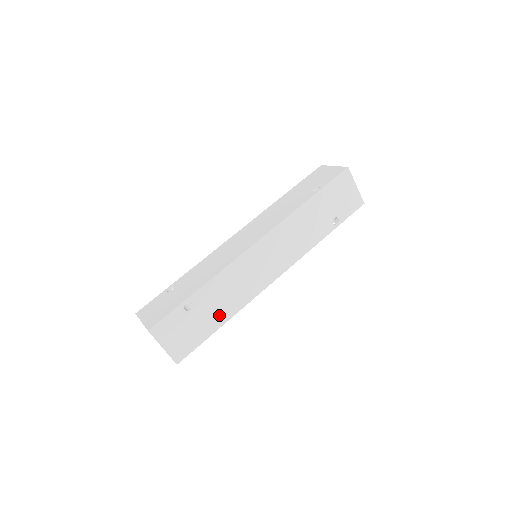
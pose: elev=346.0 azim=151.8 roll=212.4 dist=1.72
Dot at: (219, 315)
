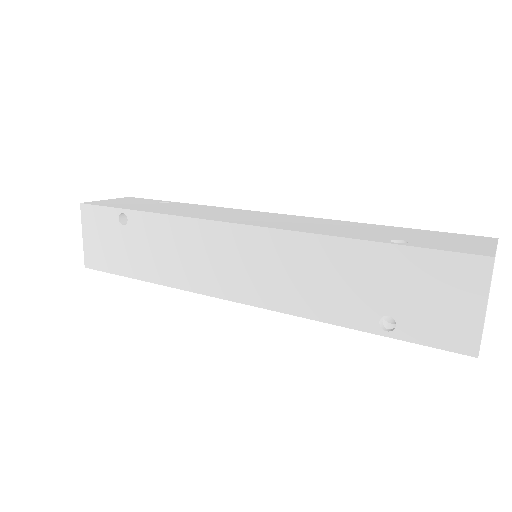
Dot at: (146, 265)
